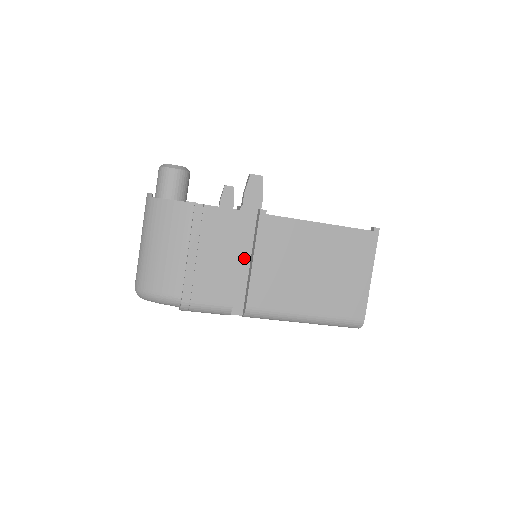
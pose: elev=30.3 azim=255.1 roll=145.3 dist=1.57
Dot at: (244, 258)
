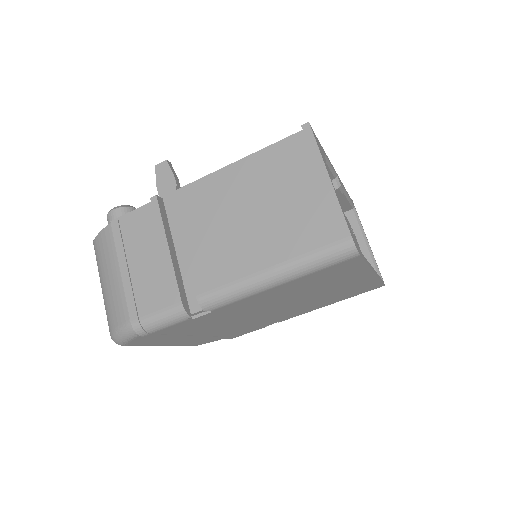
Dot at: (181, 248)
